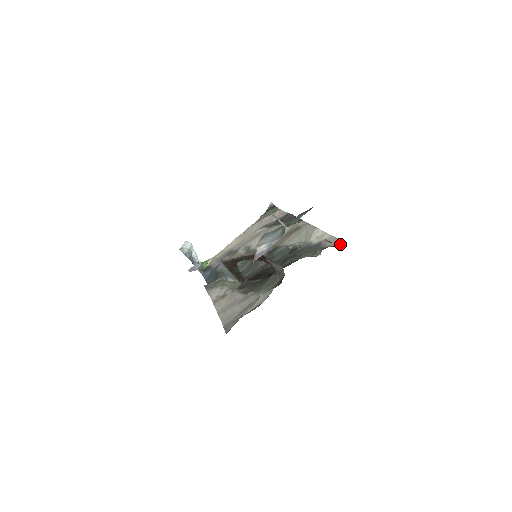
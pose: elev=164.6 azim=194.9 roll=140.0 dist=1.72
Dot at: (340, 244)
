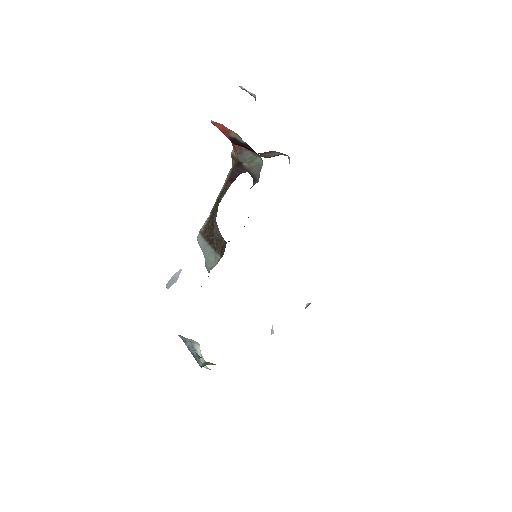
Dot at: occluded
